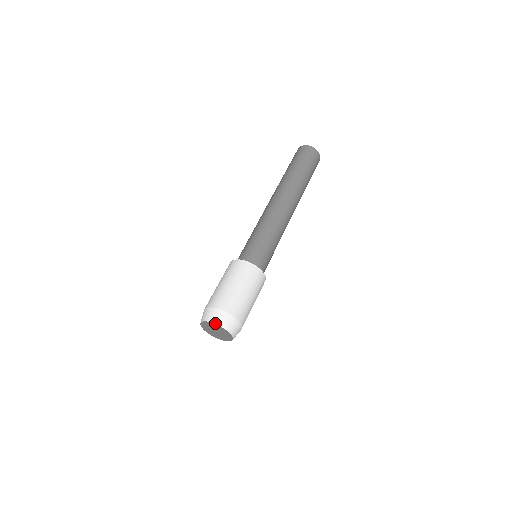
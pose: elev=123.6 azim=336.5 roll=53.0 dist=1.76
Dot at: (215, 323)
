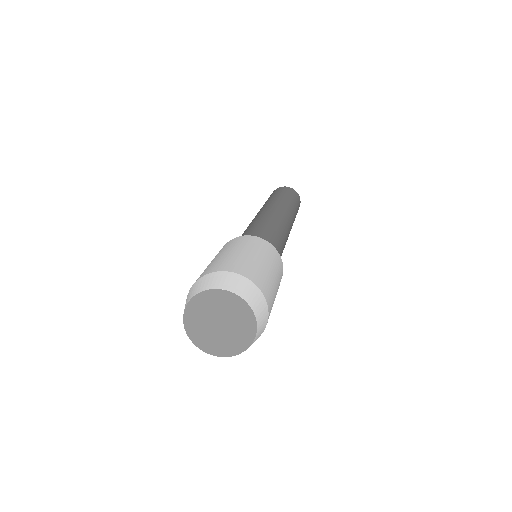
Dot at: (189, 299)
